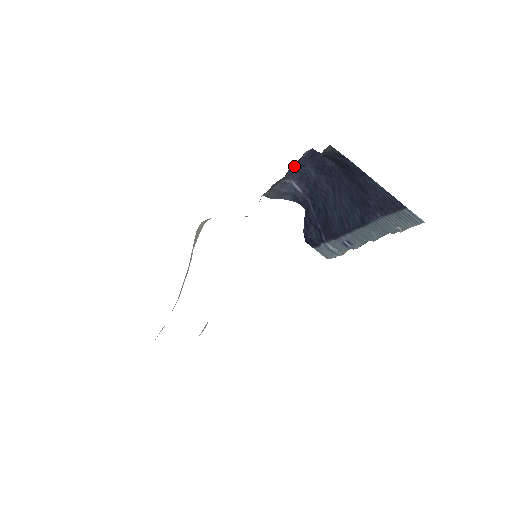
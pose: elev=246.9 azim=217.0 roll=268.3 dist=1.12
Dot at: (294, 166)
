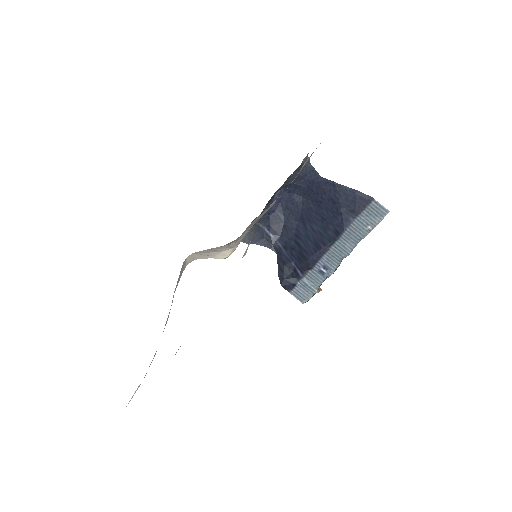
Dot at: occluded
